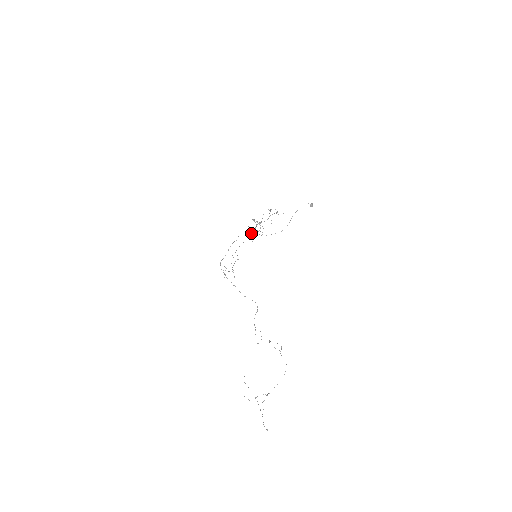
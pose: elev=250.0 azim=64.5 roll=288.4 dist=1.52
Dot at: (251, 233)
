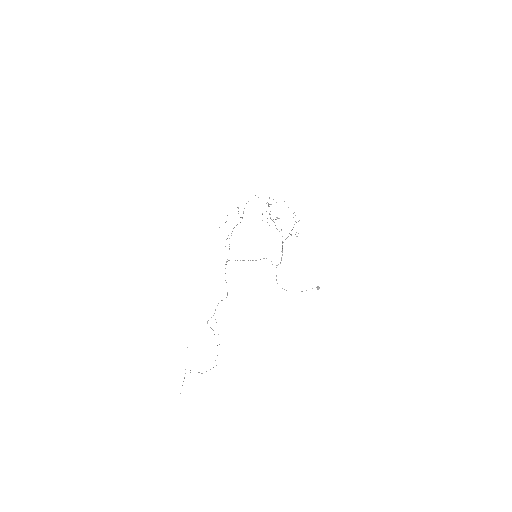
Dot at: occluded
